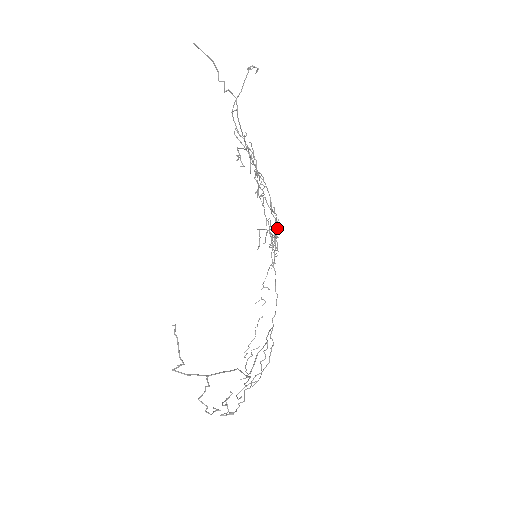
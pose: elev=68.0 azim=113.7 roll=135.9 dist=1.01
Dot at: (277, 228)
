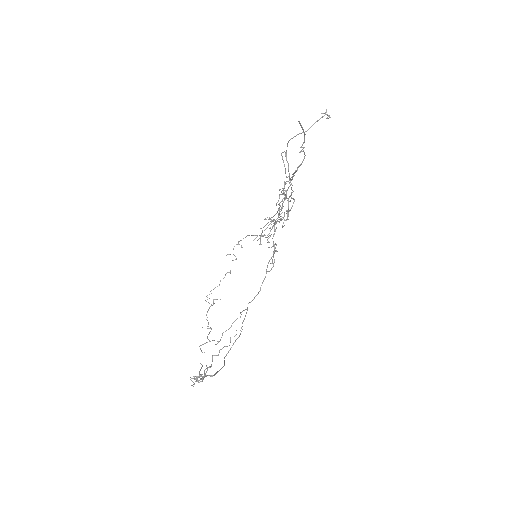
Dot at: occluded
